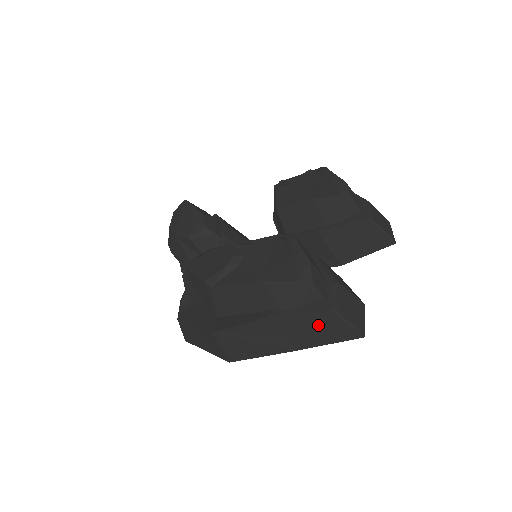
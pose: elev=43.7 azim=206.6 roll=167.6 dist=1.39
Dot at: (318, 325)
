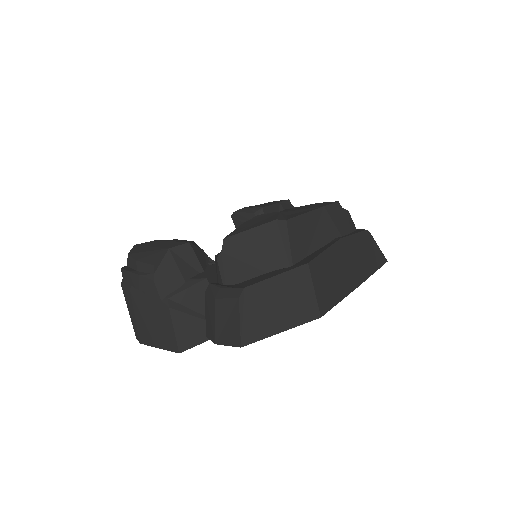
Dot at: (365, 248)
